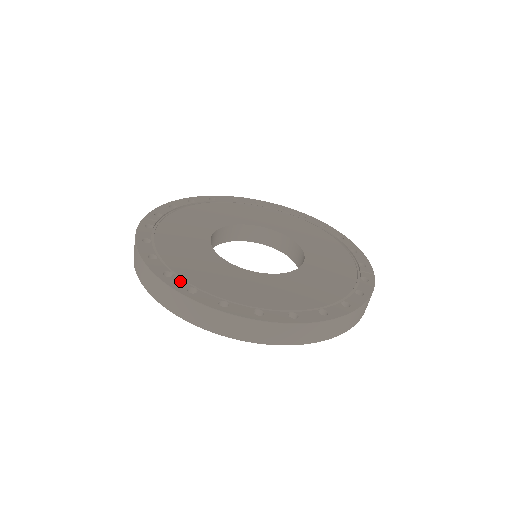
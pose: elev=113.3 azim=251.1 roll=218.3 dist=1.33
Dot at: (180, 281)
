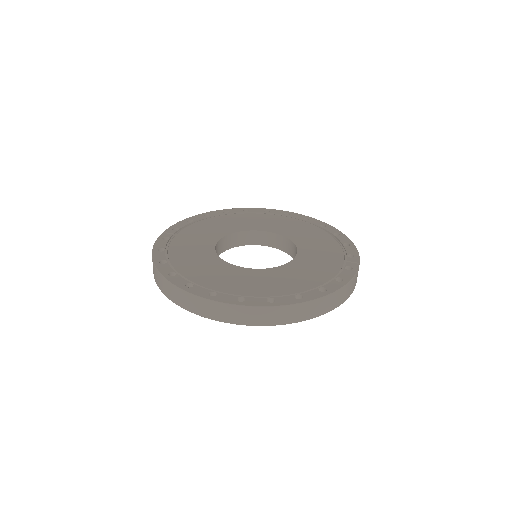
Dot at: (181, 279)
